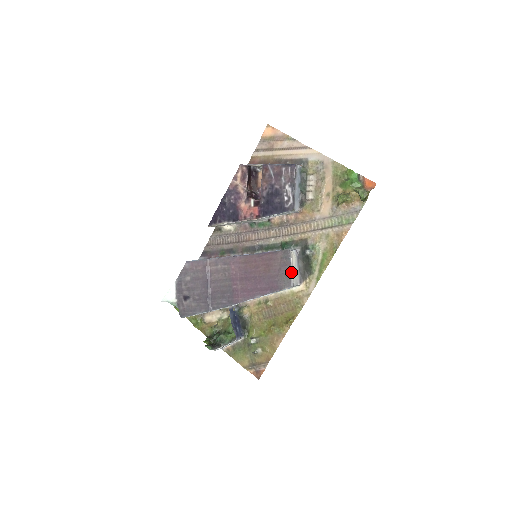
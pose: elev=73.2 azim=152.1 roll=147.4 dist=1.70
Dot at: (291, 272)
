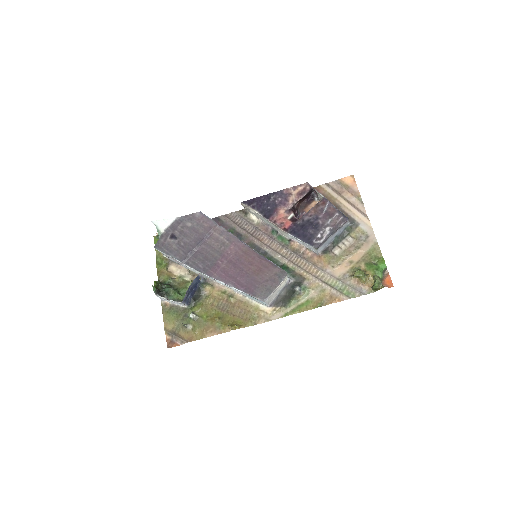
Dot at: (274, 290)
